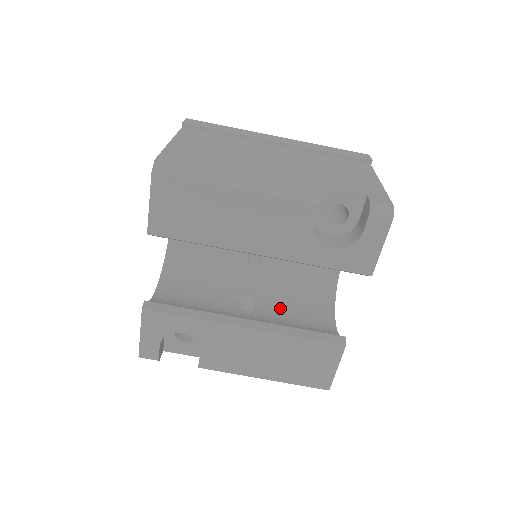
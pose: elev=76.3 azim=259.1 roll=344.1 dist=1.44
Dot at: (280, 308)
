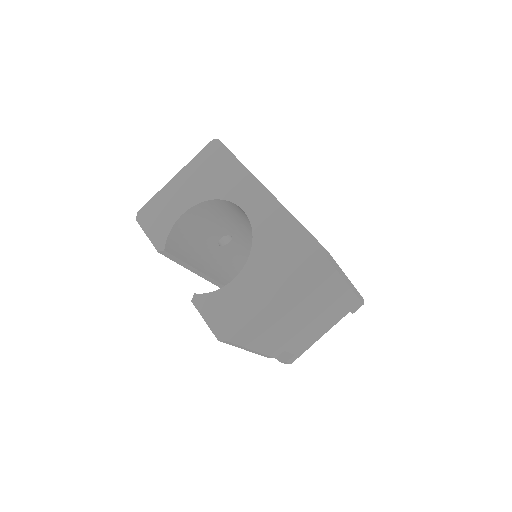
Dot at: (239, 248)
